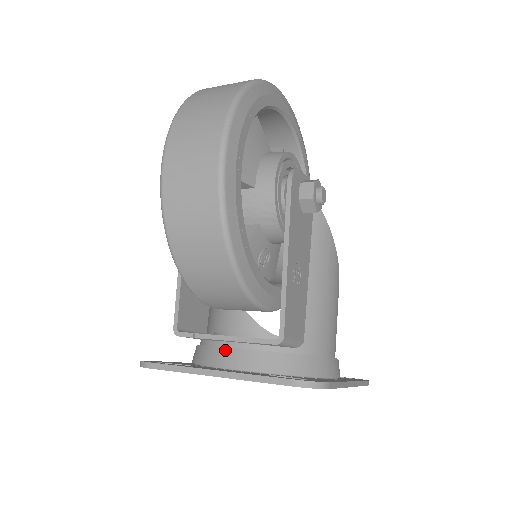
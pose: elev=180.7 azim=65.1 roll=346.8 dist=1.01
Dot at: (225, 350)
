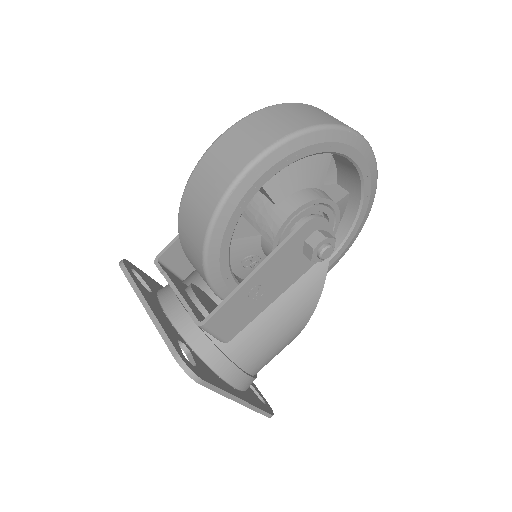
Dot at: (175, 300)
